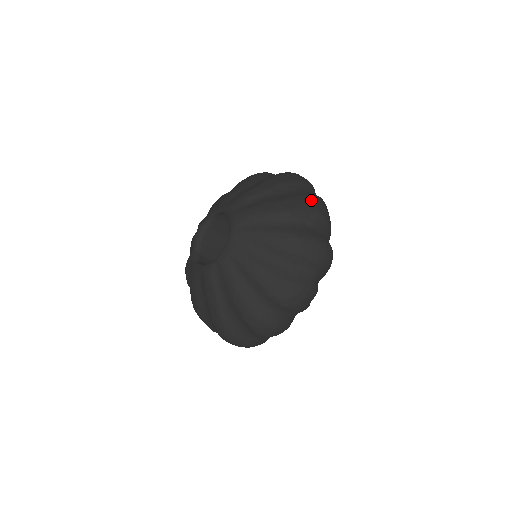
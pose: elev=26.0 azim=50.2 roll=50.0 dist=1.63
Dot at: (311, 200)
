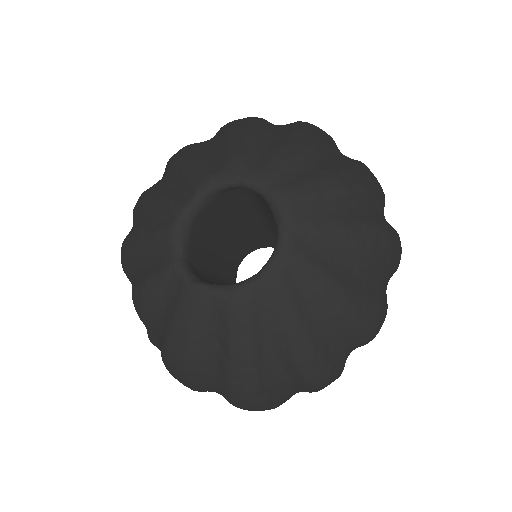
Dot at: (369, 170)
